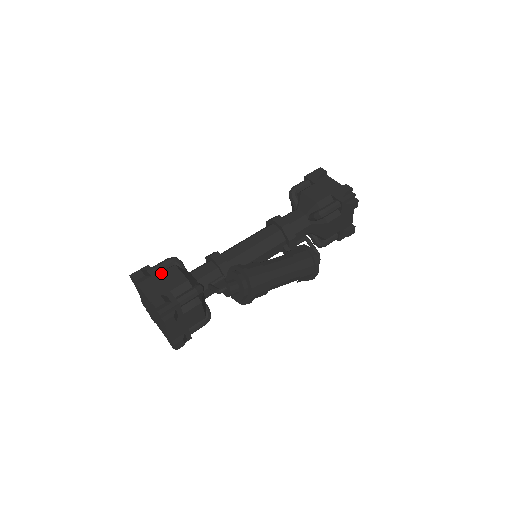
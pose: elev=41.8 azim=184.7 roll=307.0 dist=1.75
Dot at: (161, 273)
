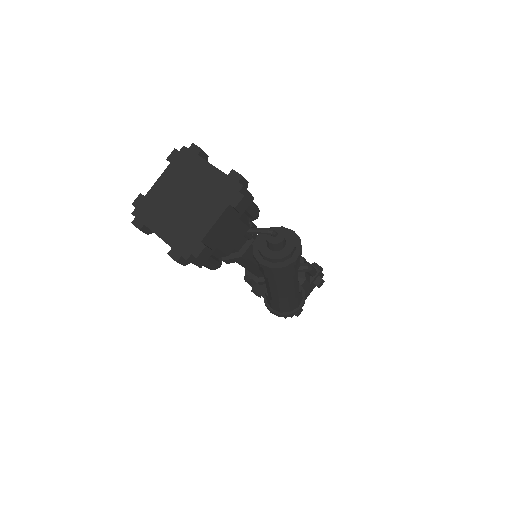
Dot at: occluded
